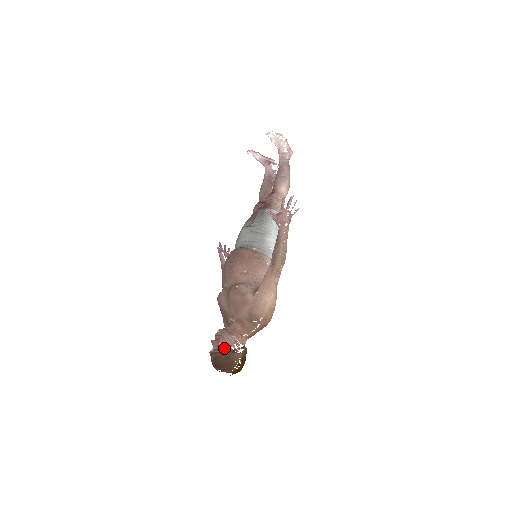
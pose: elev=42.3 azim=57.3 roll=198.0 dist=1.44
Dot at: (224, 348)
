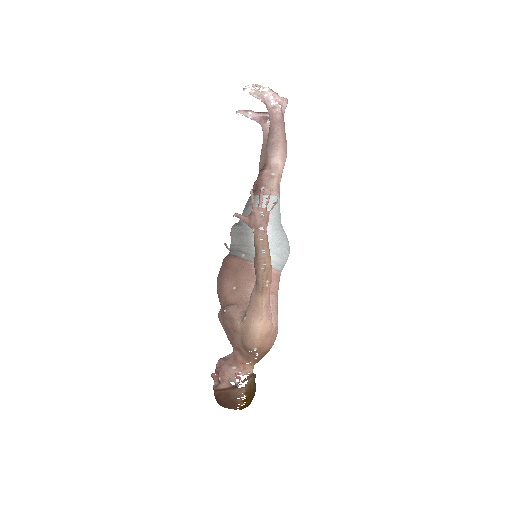
Dot at: (223, 384)
